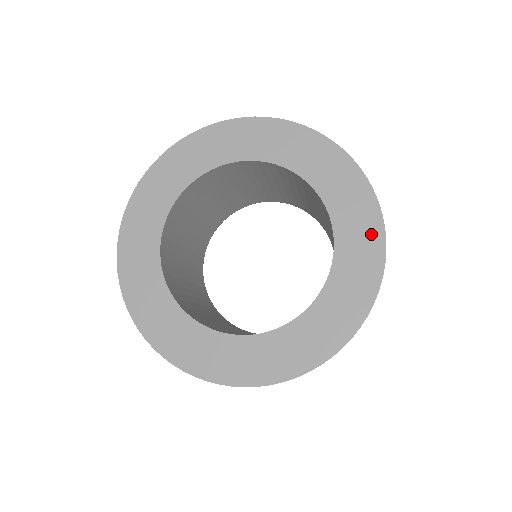
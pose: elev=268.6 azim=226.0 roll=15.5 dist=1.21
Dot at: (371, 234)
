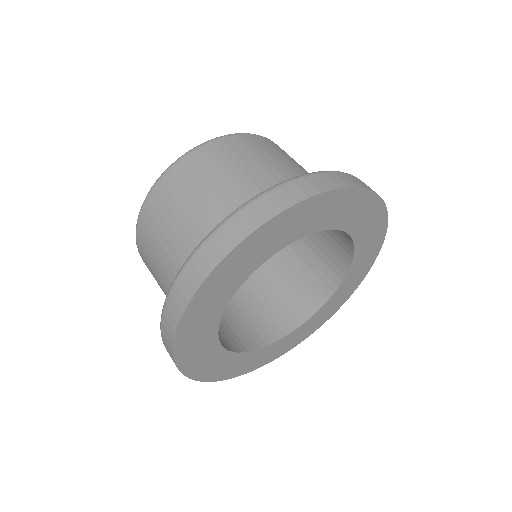
Dot at: (362, 202)
